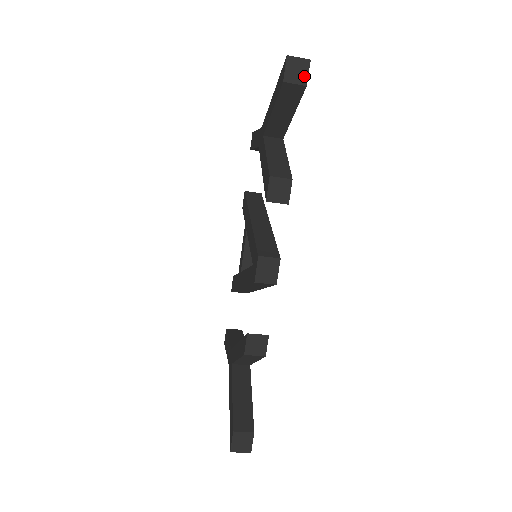
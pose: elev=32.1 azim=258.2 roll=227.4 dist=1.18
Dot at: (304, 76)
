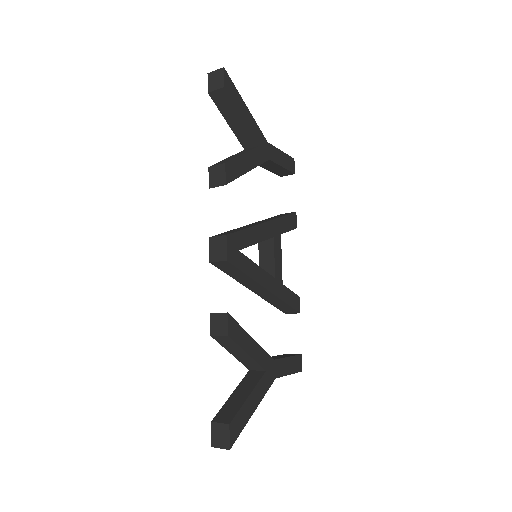
Dot at: (221, 81)
